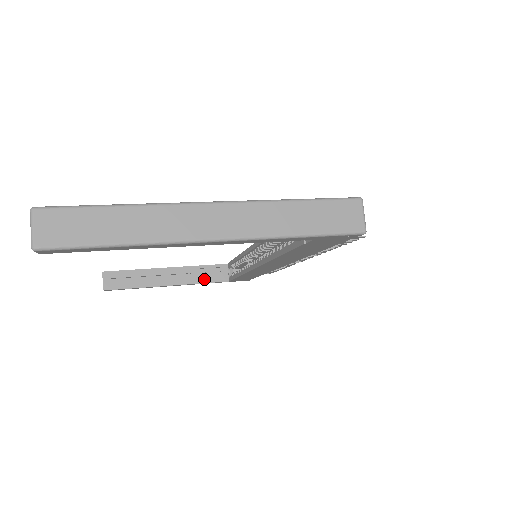
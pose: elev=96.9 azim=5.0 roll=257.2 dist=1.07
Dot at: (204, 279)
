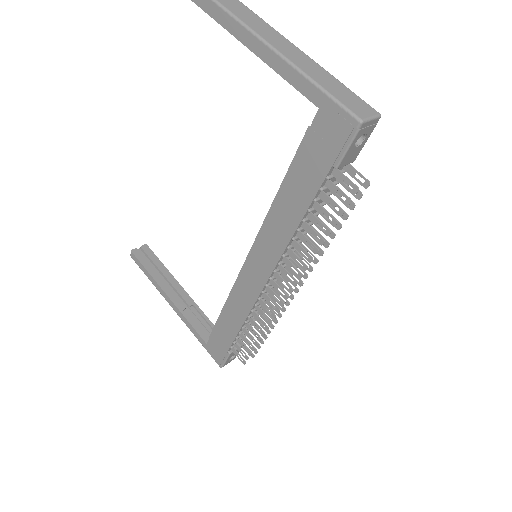
Dot at: (193, 322)
